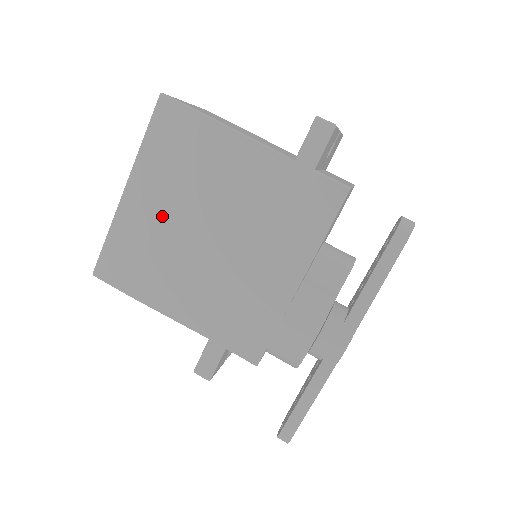
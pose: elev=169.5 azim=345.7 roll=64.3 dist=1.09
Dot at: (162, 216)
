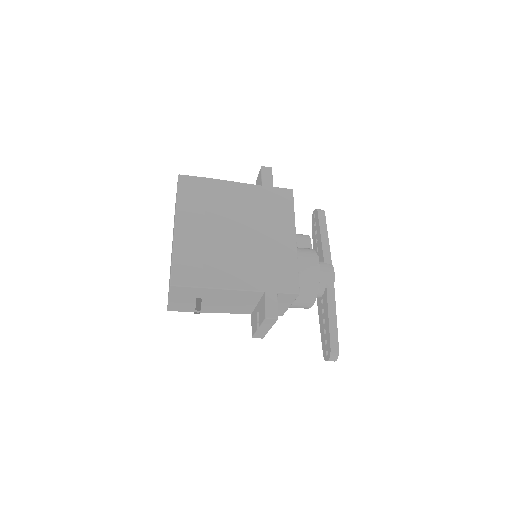
Dot at: (205, 232)
